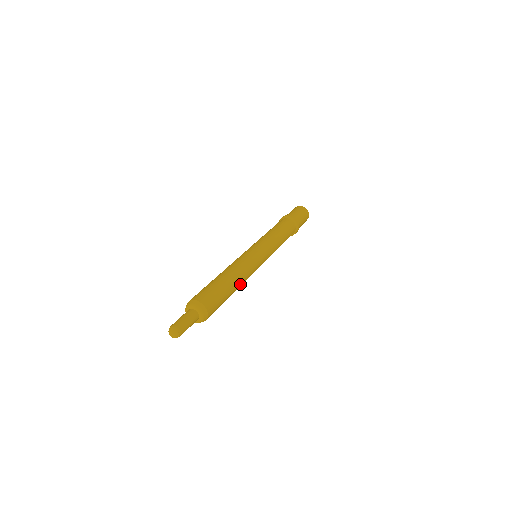
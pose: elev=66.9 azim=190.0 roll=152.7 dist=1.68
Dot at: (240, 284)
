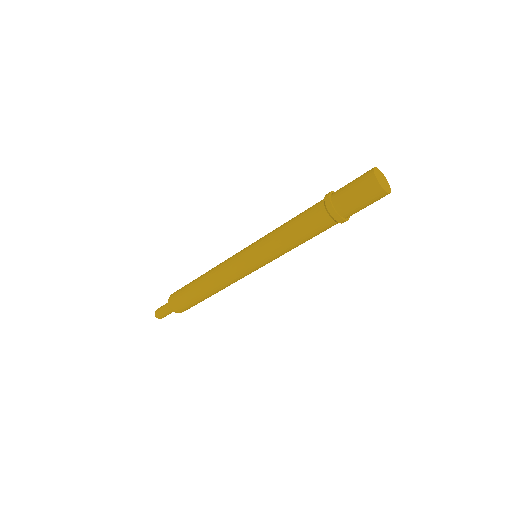
Dot at: (220, 290)
